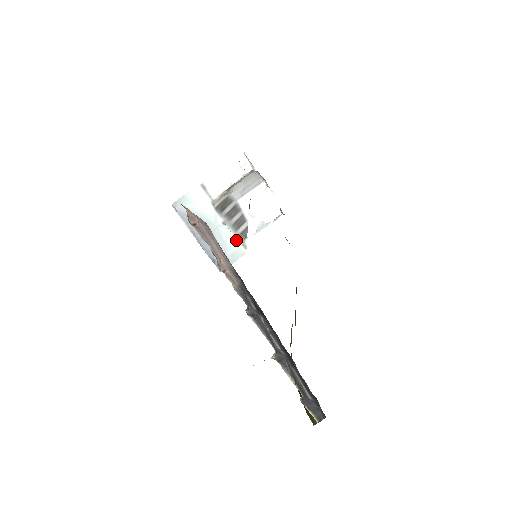
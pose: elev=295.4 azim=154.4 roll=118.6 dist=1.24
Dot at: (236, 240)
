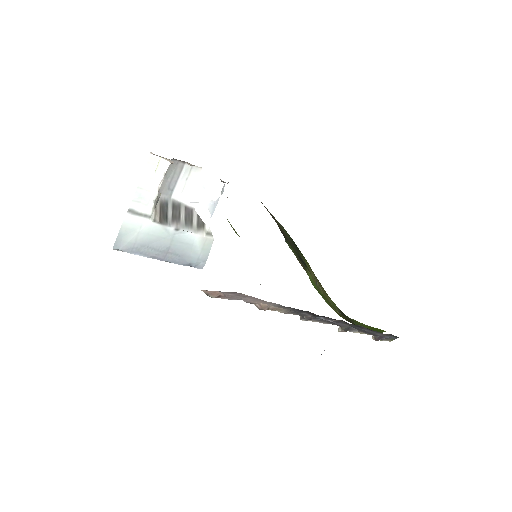
Dot at: (198, 235)
